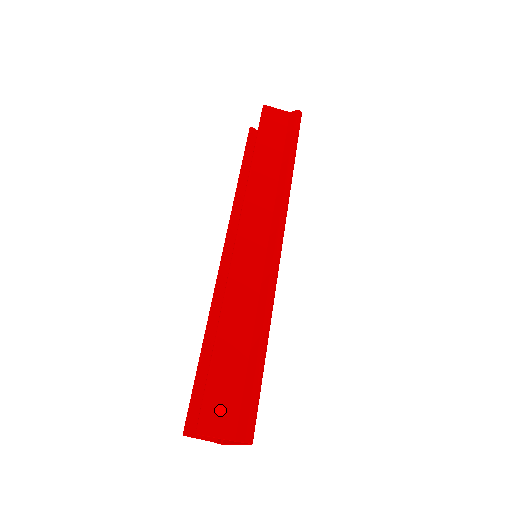
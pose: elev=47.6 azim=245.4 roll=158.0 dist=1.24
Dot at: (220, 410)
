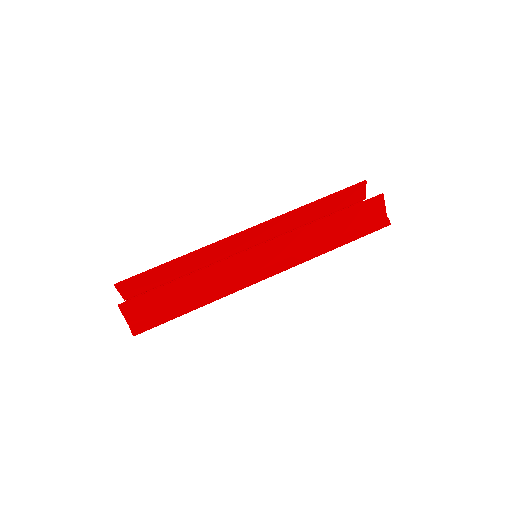
Dot at: (140, 309)
